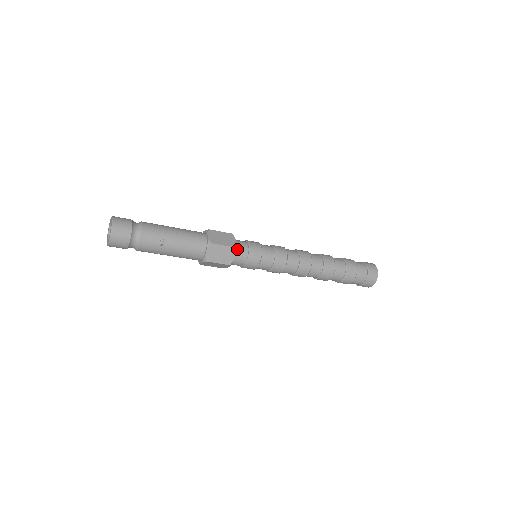
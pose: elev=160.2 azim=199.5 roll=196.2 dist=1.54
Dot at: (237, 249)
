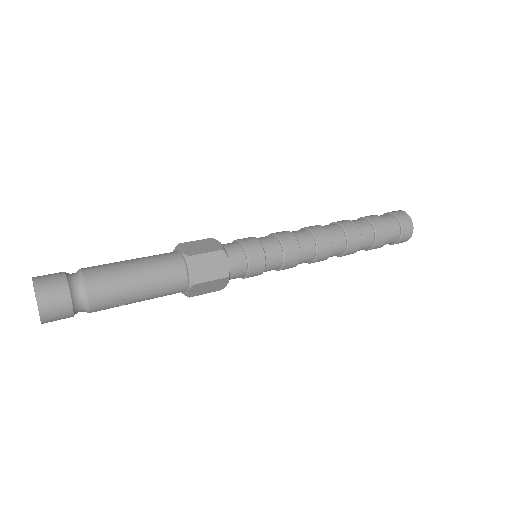
Dot at: (231, 271)
